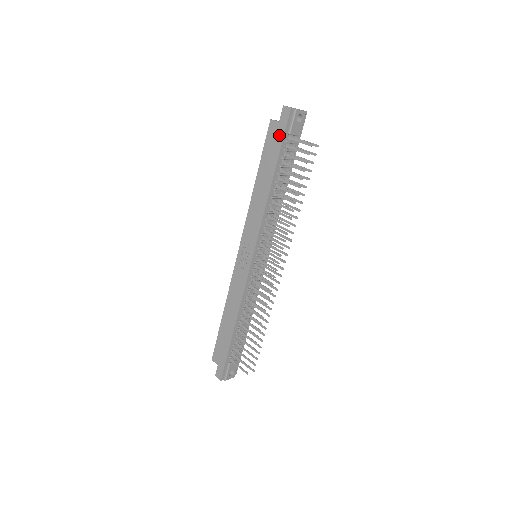
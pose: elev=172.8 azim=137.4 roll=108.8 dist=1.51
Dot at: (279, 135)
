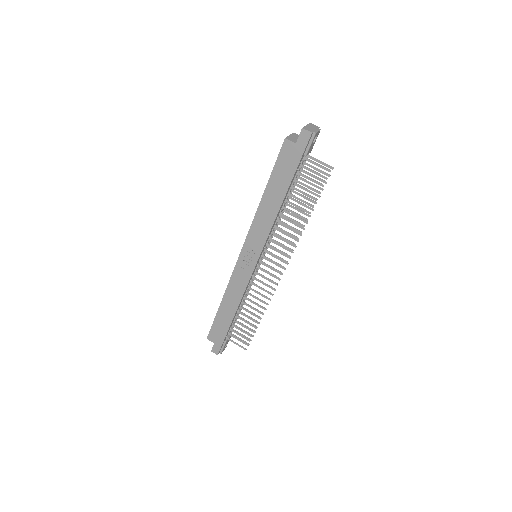
Dot at: (295, 157)
